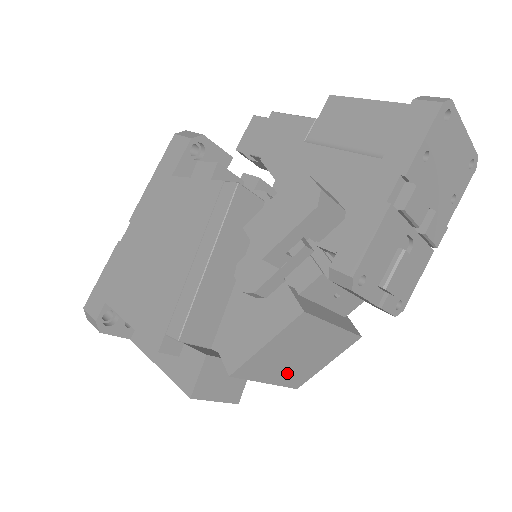
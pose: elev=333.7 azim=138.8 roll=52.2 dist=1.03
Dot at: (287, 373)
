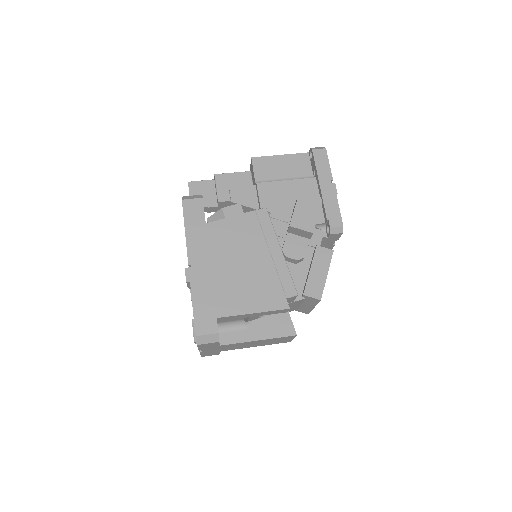
Dot at: occluded
